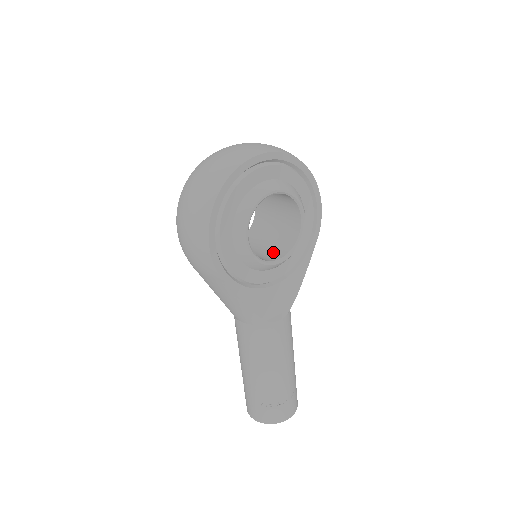
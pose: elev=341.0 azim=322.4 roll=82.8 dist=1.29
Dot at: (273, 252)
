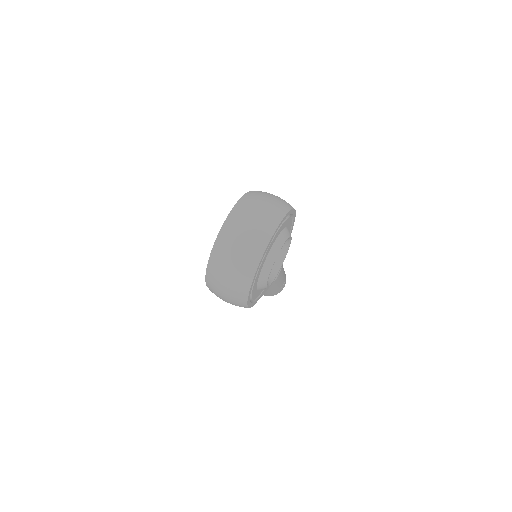
Dot at: occluded
